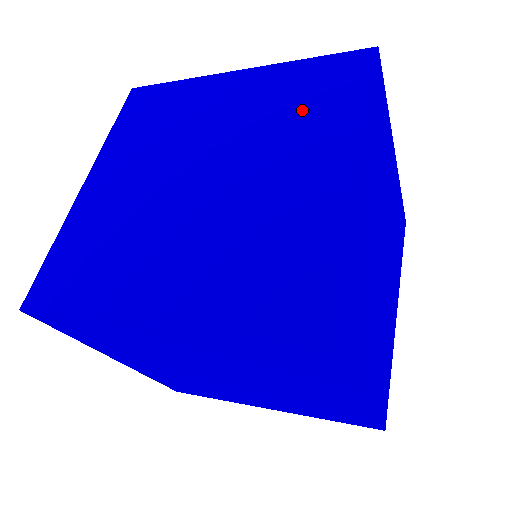
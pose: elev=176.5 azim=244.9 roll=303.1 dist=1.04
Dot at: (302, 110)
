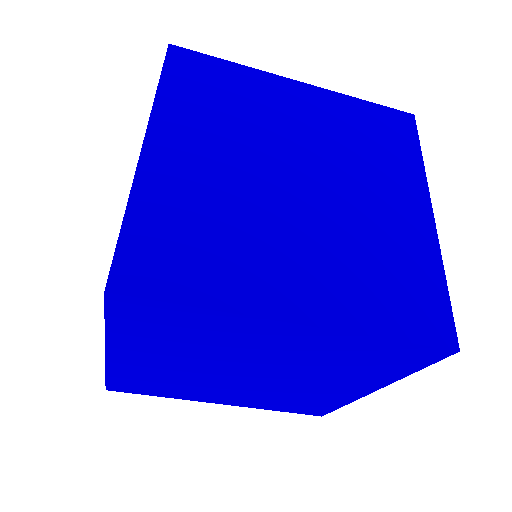
Dot at: occluded
